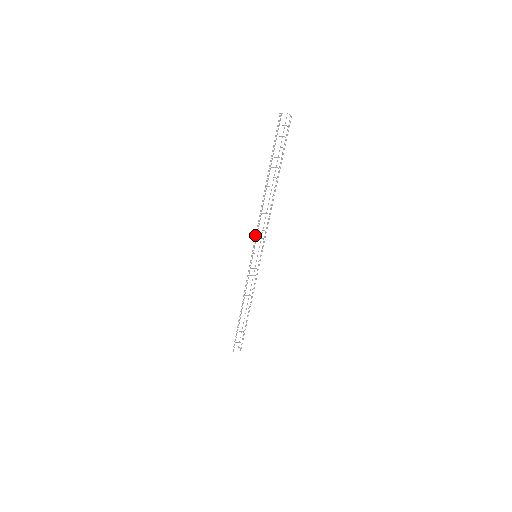
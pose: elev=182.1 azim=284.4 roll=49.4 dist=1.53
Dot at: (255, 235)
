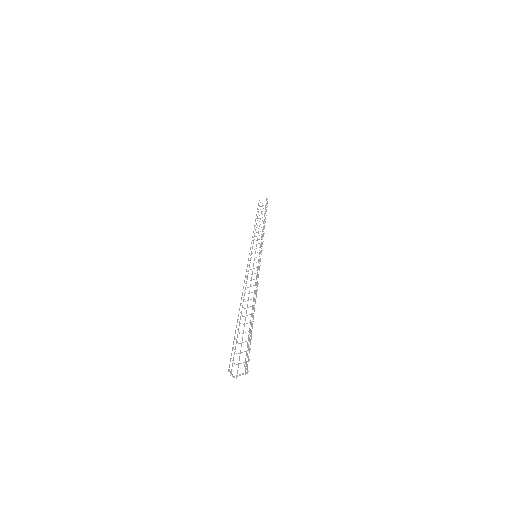
Dot at: (252, 246)
